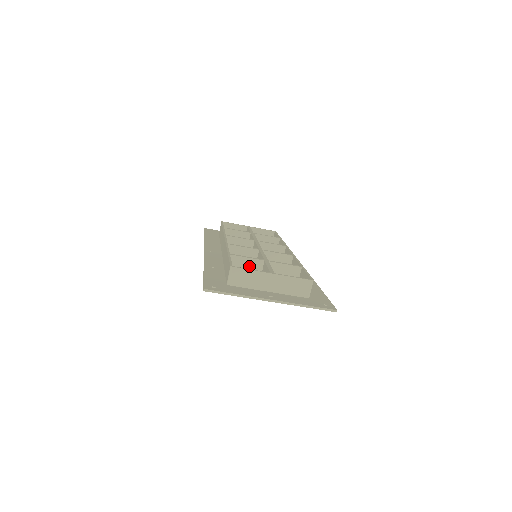
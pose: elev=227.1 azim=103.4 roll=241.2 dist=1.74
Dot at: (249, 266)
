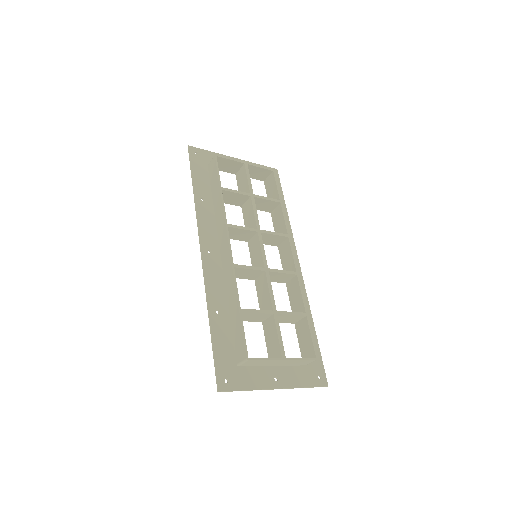
Dot at: (256, 316)
